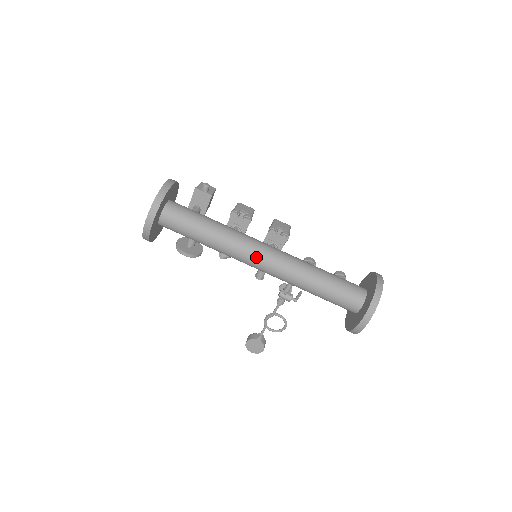
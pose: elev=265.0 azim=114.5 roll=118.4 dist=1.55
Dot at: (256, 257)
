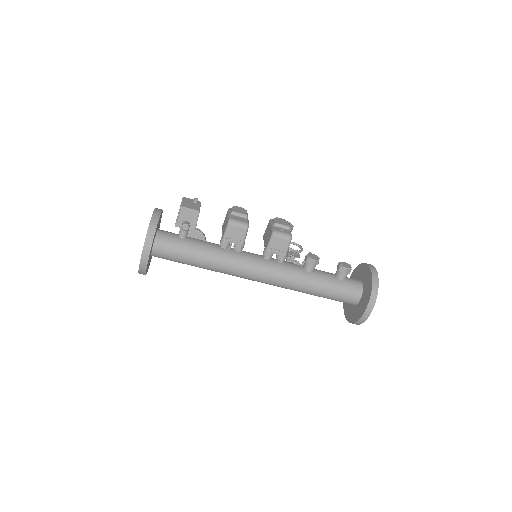
Dot at: occluded
